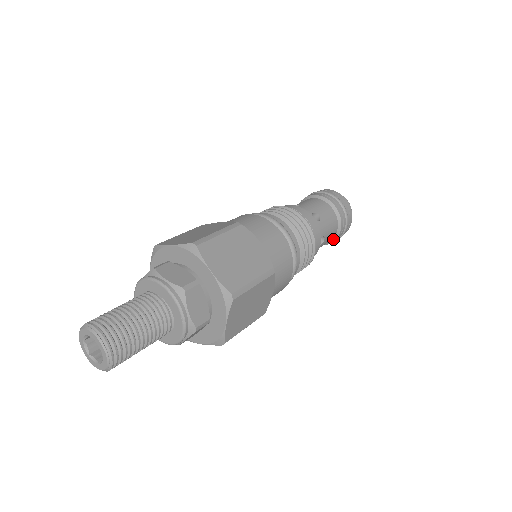
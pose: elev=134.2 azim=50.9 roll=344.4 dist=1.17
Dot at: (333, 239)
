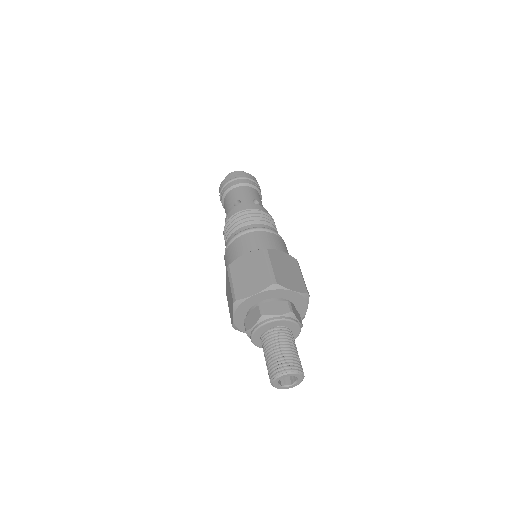
Dot at: occluded
